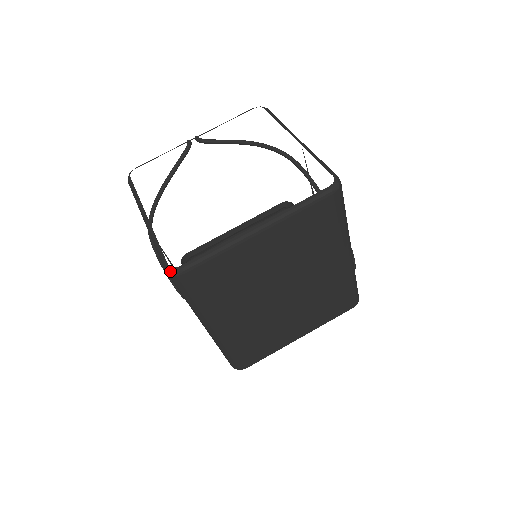
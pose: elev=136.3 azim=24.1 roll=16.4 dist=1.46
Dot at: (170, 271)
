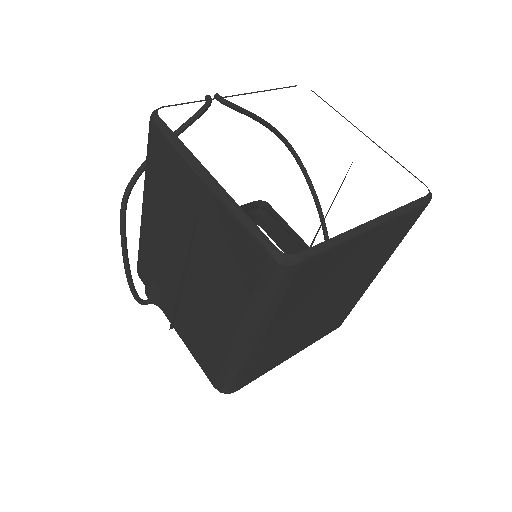
Dot at: (283, 258)
